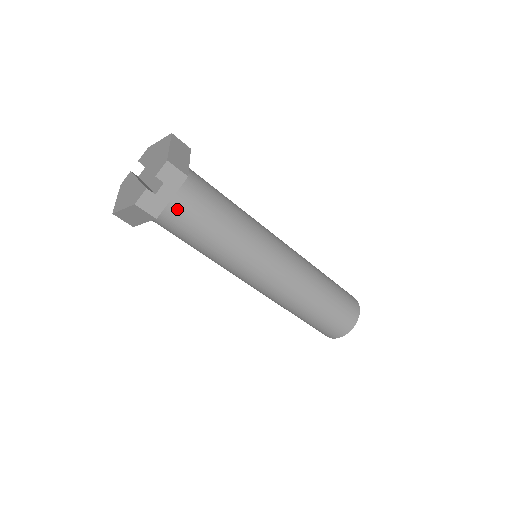
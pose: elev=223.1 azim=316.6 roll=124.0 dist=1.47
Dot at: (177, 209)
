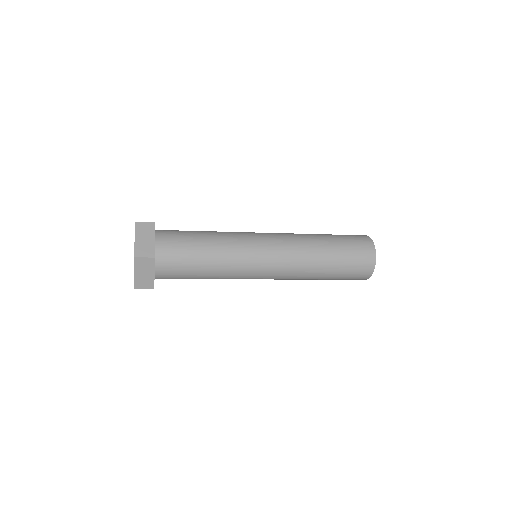
Dot at: occluded
